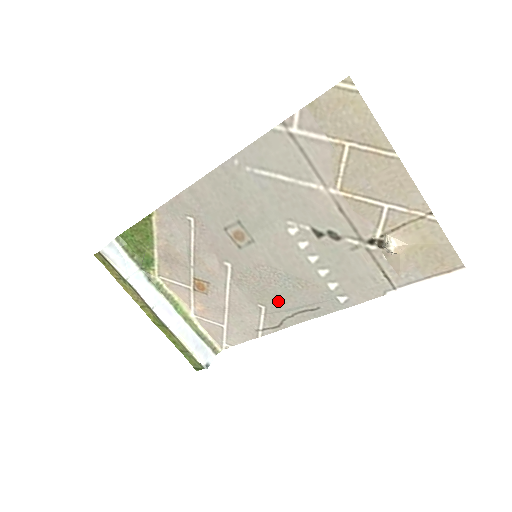
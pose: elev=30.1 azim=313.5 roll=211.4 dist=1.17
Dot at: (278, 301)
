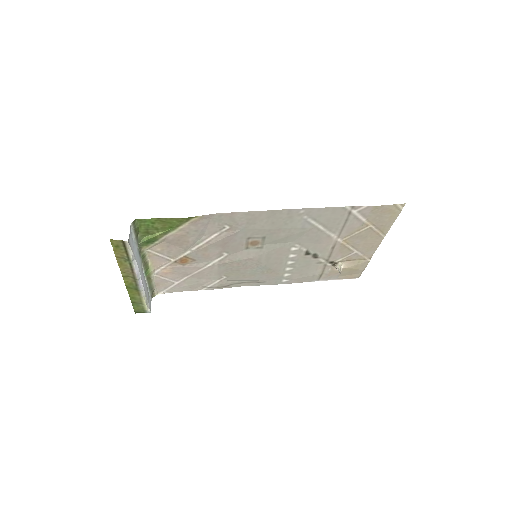
Dot at: (241, 276)
